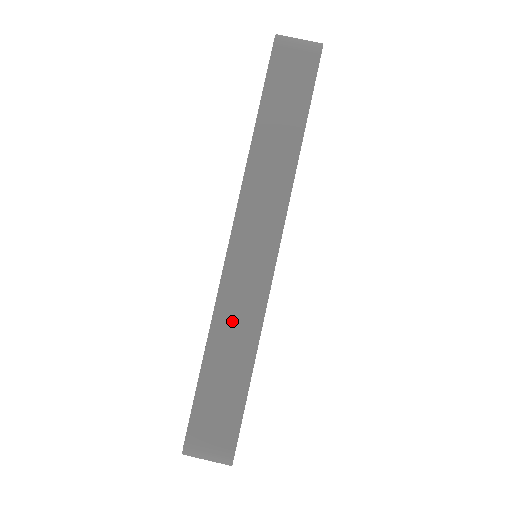
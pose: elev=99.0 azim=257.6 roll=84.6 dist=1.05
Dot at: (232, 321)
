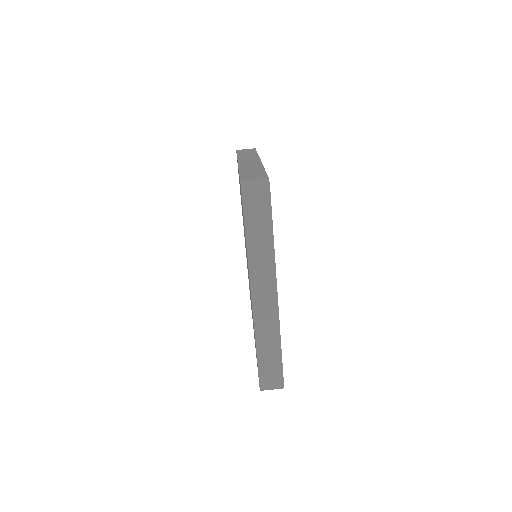
Dot at: (265, 335)
